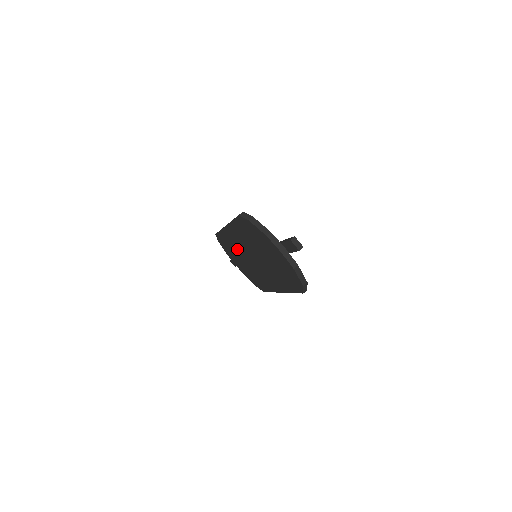
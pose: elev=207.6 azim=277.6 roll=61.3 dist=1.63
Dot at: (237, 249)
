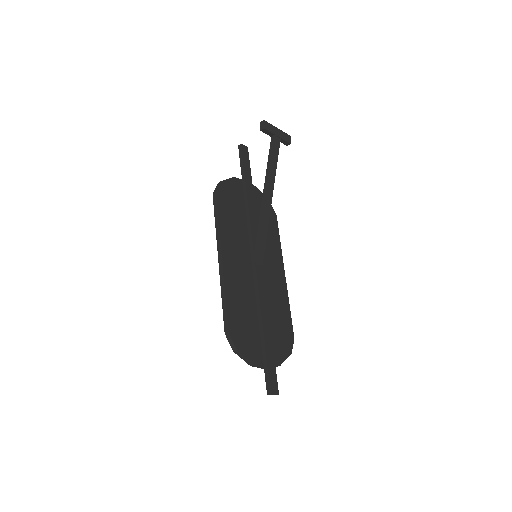
Dot at: occluded
